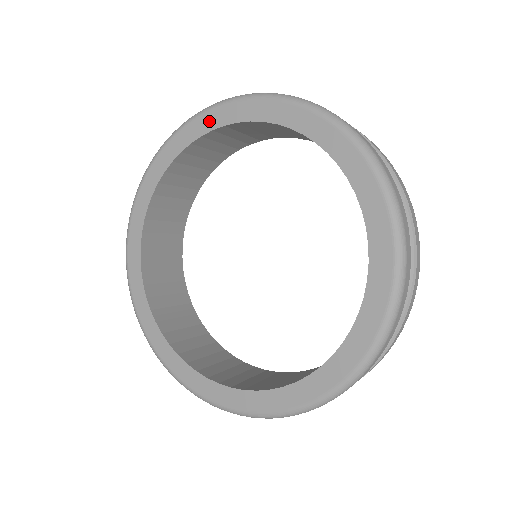
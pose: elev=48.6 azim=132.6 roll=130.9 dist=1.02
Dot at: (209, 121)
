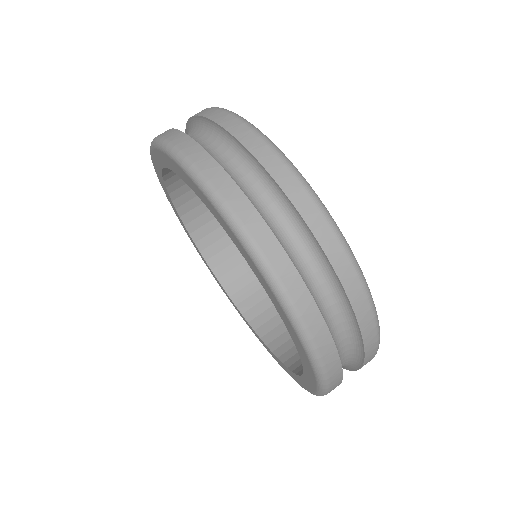
Dot at: (156, 165)
